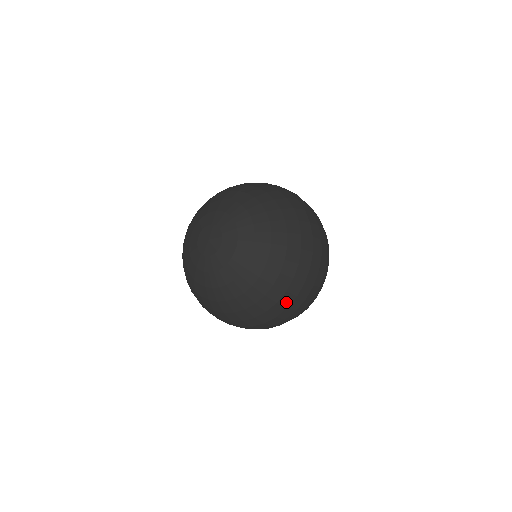
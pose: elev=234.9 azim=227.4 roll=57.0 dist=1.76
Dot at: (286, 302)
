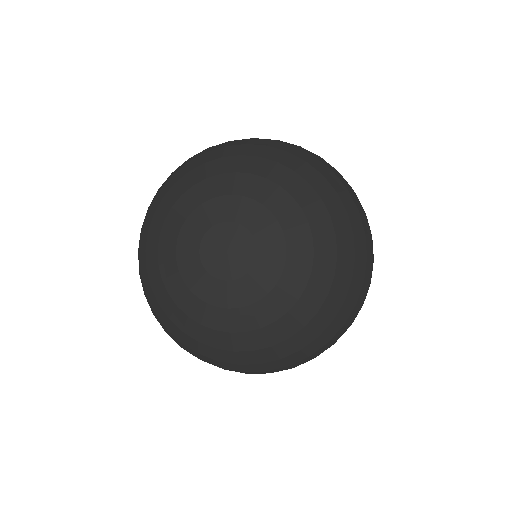
Dot at: (318, 353)
